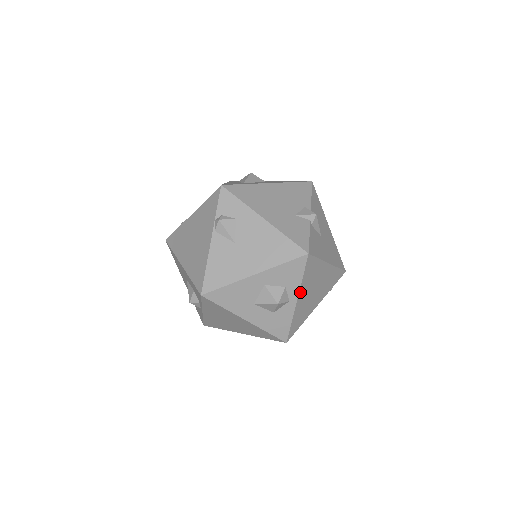
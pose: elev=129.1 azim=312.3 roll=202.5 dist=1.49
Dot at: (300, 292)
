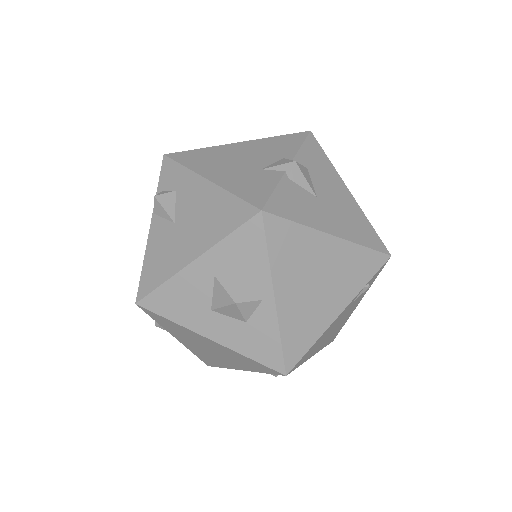
Dot at: (276, 282)
